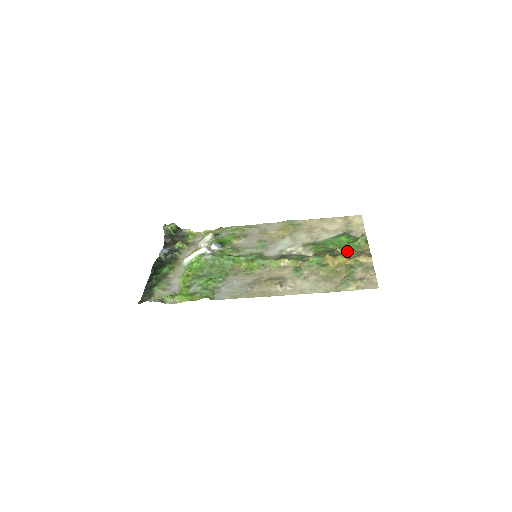
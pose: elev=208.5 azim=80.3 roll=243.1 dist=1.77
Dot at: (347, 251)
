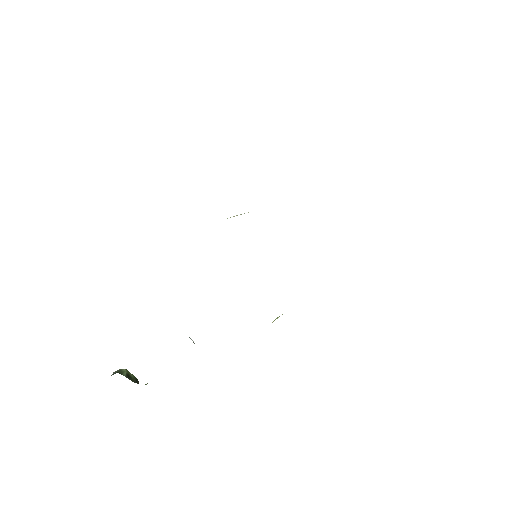
Dot at: occluded
